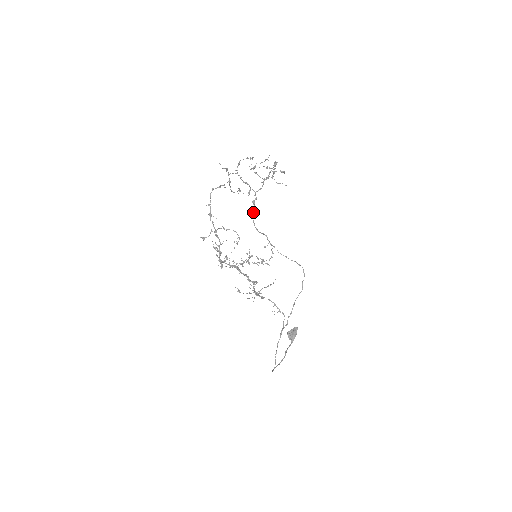
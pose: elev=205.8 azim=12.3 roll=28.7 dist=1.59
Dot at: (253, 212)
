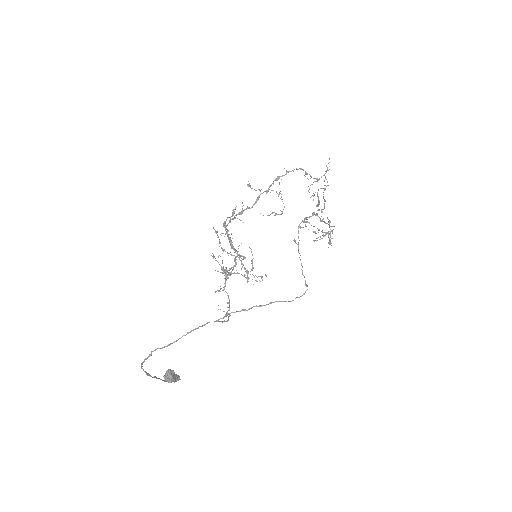
Dot at: occluded
